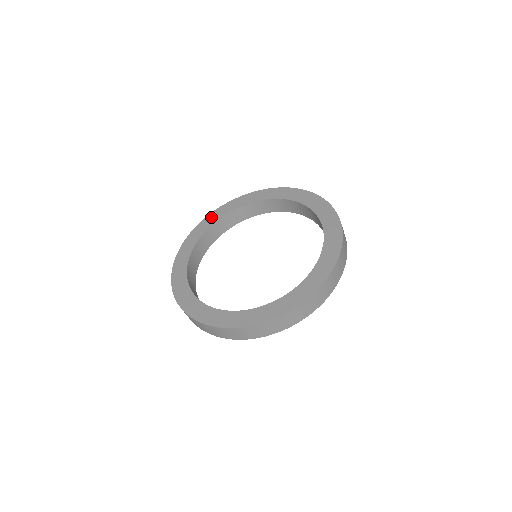
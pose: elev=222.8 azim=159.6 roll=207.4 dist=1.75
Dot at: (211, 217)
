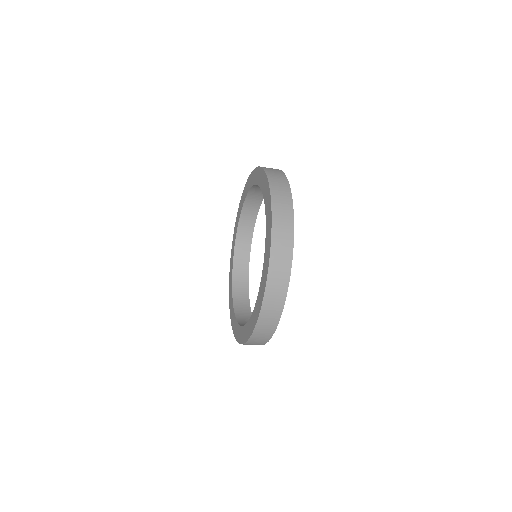
Dot at: (233, 240)
